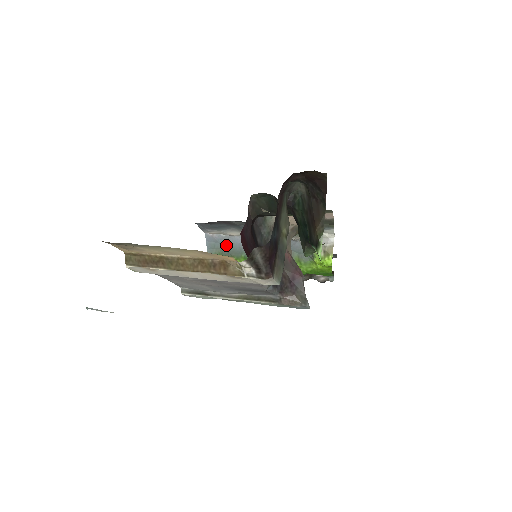
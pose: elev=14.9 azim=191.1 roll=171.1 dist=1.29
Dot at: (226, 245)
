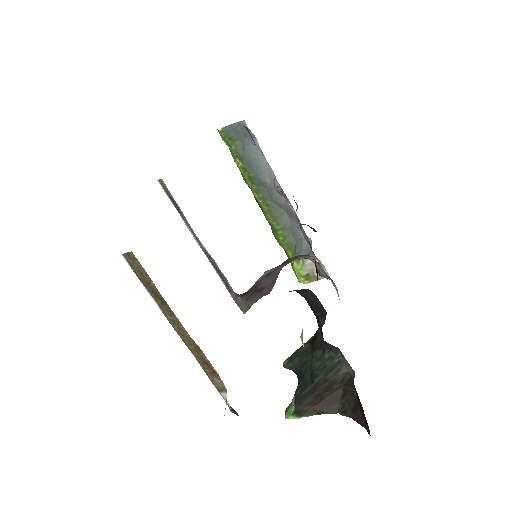
Dot at: (249, 149)
